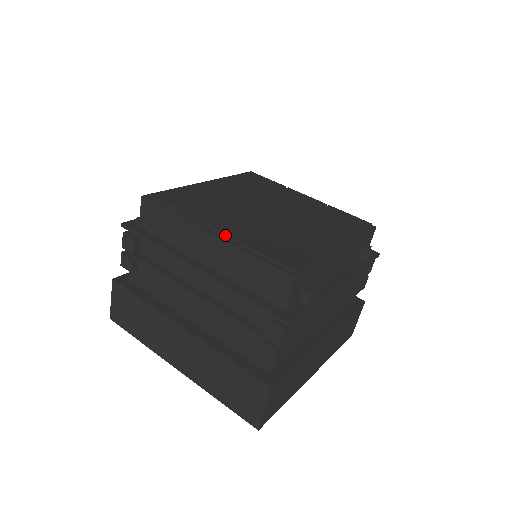
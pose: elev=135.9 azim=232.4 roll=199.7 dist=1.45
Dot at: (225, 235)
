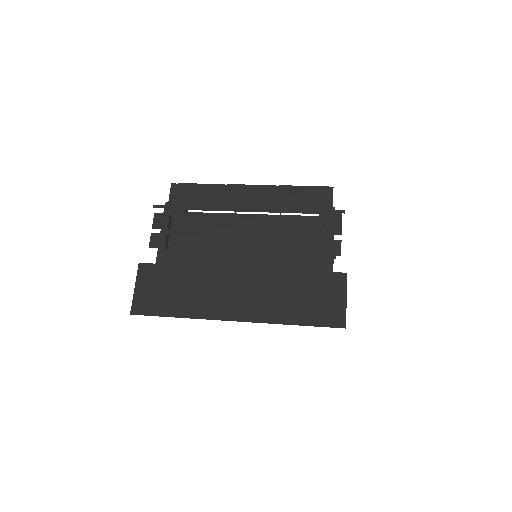
Dot at: (262, 186)
